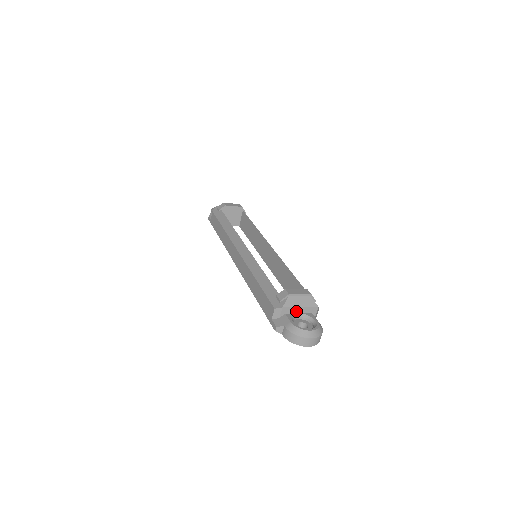
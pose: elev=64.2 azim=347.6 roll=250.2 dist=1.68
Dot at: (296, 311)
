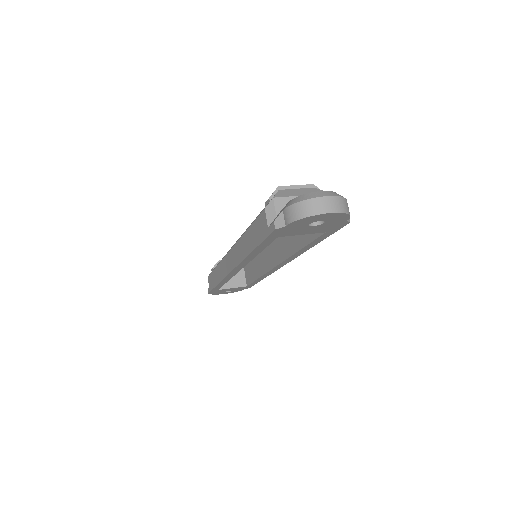
Dot at: occluded
